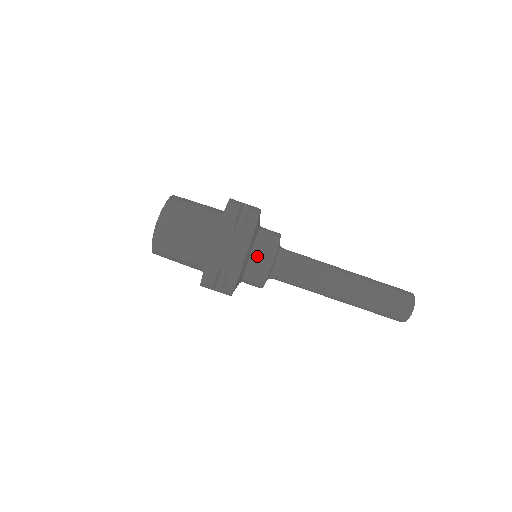
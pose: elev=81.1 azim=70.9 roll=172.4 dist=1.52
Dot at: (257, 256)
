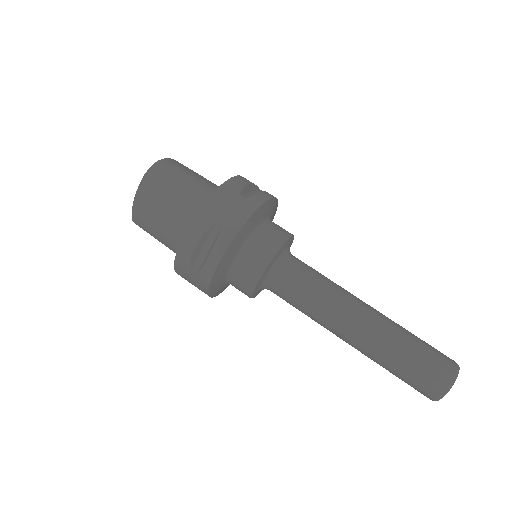
Dot at: (259, 238)
